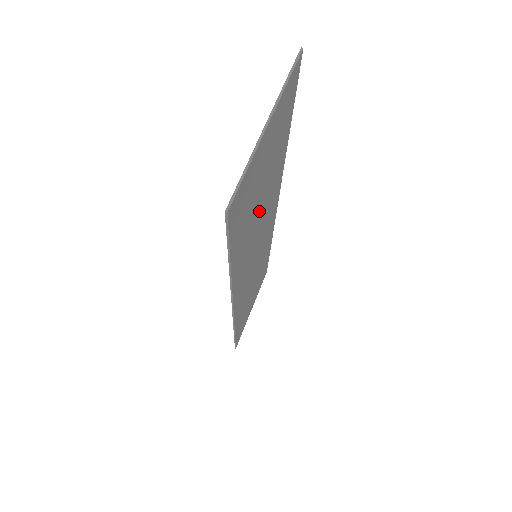
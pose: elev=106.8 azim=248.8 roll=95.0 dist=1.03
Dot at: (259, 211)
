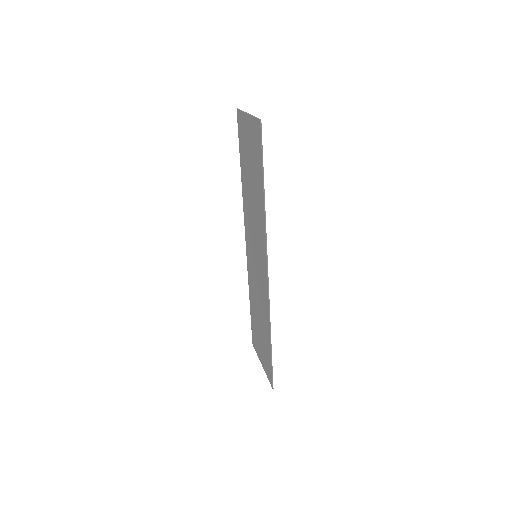
Dot at: (253, 190)
